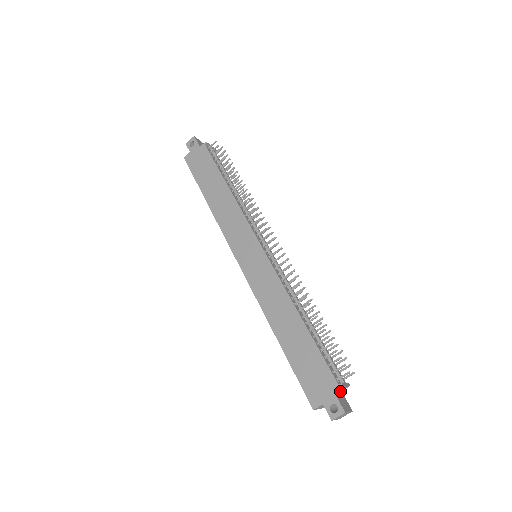
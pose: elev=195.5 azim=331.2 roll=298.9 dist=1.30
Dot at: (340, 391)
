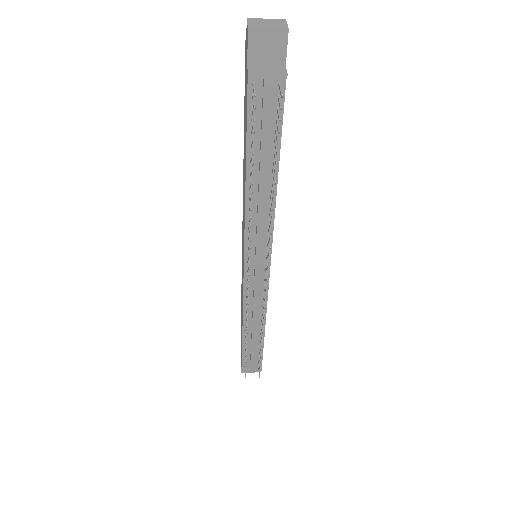
Dot at: occluded
